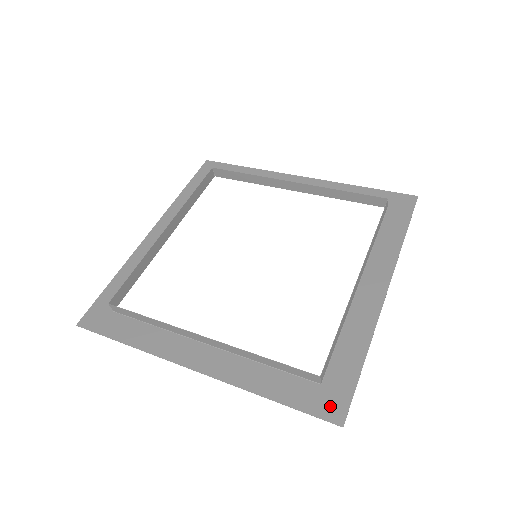
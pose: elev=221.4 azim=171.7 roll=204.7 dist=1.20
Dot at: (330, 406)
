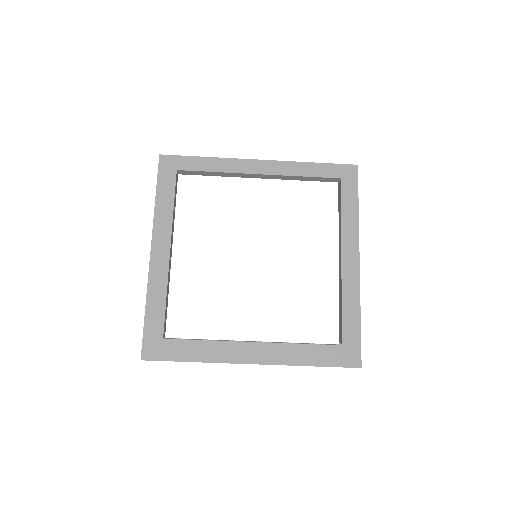
Dot at: (350, 358)
